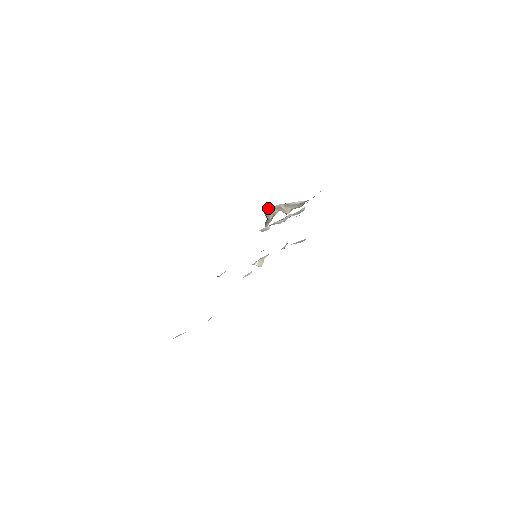
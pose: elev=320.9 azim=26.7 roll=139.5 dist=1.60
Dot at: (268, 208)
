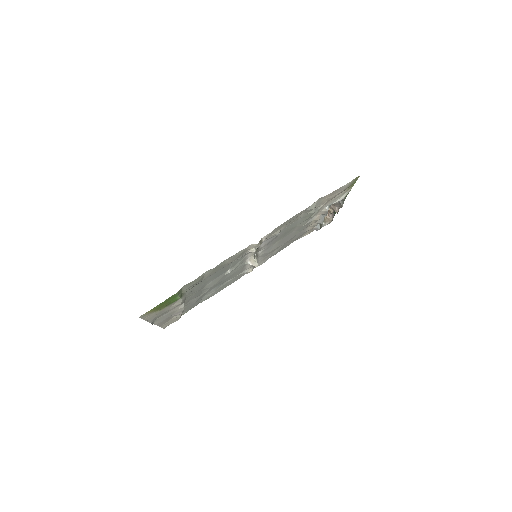
Dot at: occluded
